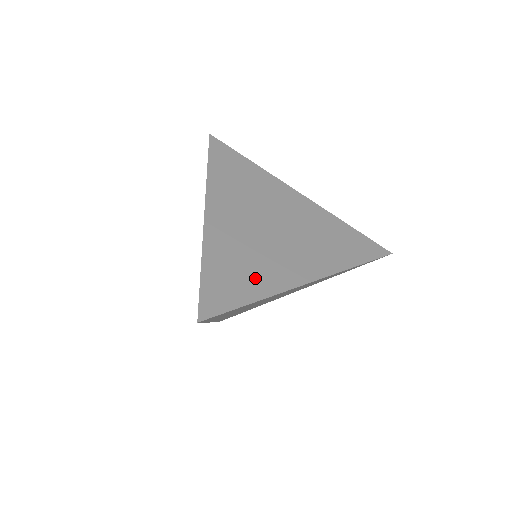
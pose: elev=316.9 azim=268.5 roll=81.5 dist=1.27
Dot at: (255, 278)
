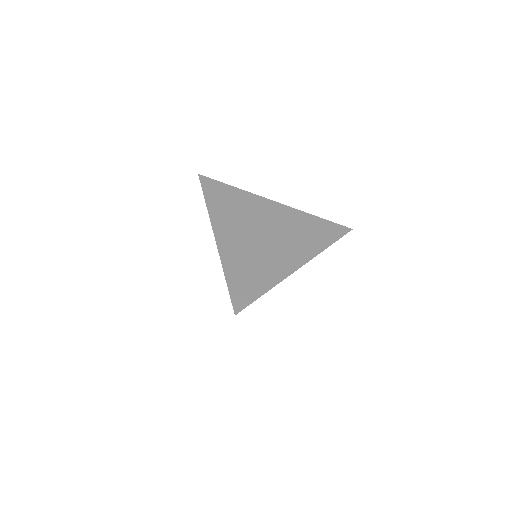
Dot at: (263, 275)
